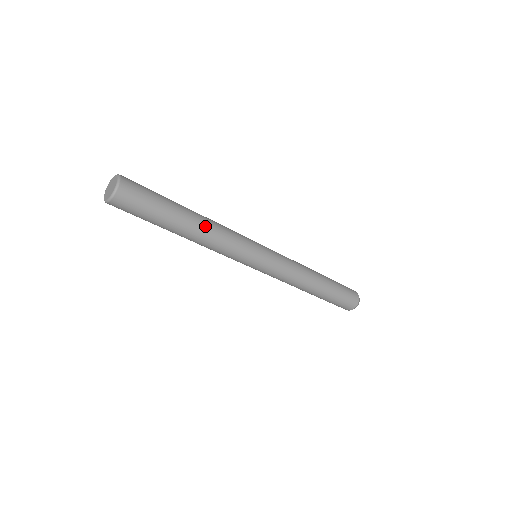
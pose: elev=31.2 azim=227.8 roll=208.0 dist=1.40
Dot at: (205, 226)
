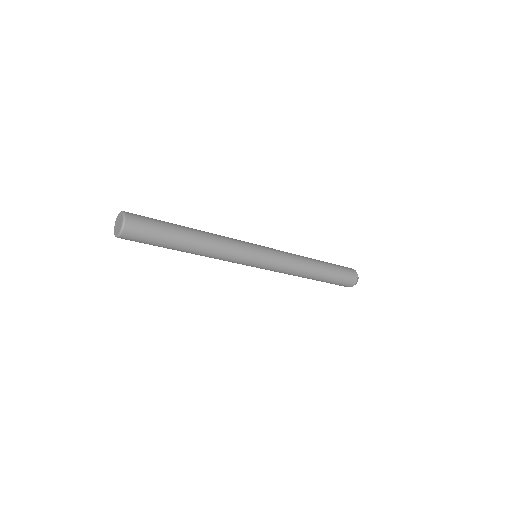
Dot at: (206, 240)
